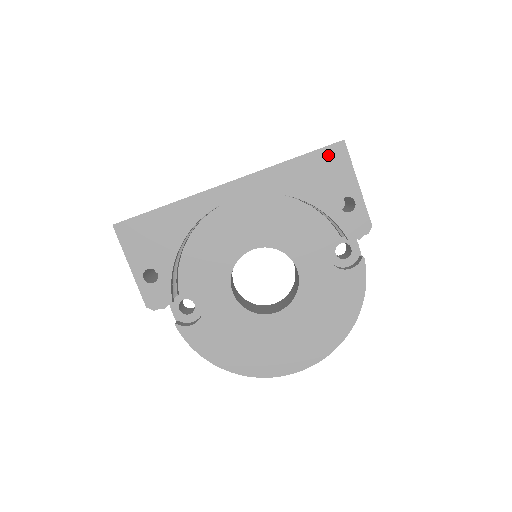
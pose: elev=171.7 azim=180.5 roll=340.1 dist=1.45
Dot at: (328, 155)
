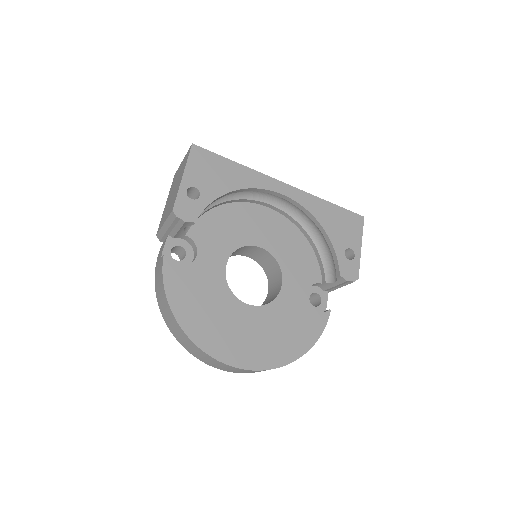
Dot at: (351, 217)
